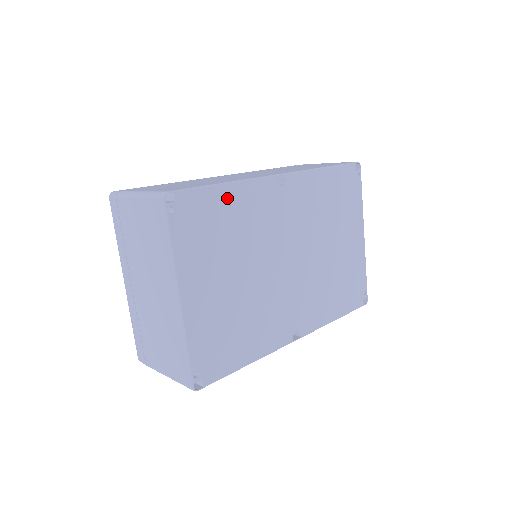
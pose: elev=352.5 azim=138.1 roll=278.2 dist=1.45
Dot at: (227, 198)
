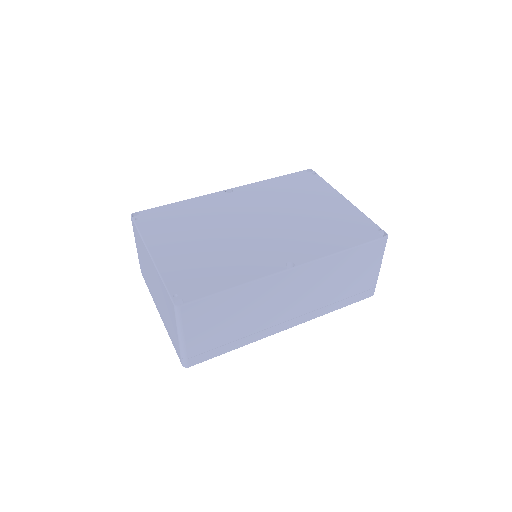
Dot at: (181, 207)
